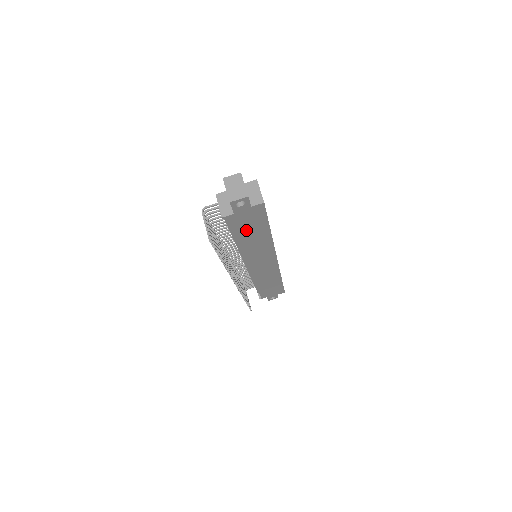
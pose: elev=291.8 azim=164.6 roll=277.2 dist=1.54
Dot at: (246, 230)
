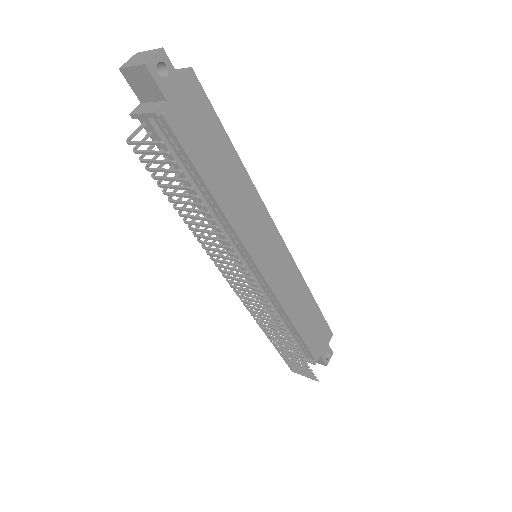
Dot at: (205, 152)
